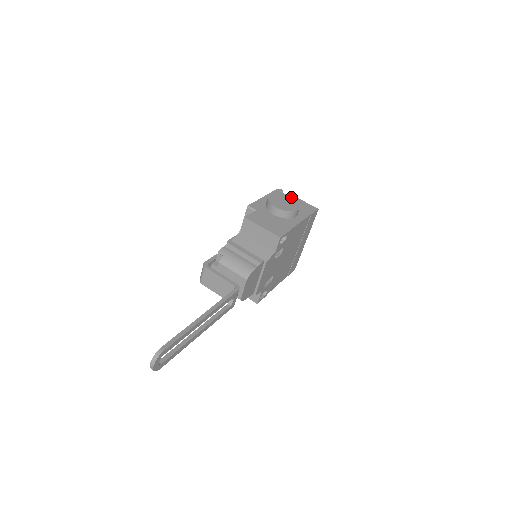
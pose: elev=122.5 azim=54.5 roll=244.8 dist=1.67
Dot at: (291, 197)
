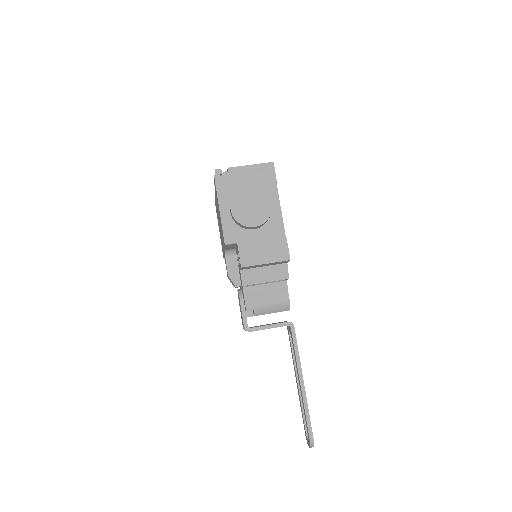
Dot at: (248, 188)
